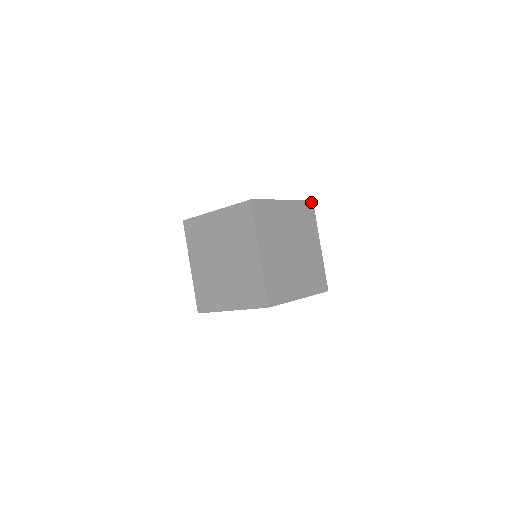
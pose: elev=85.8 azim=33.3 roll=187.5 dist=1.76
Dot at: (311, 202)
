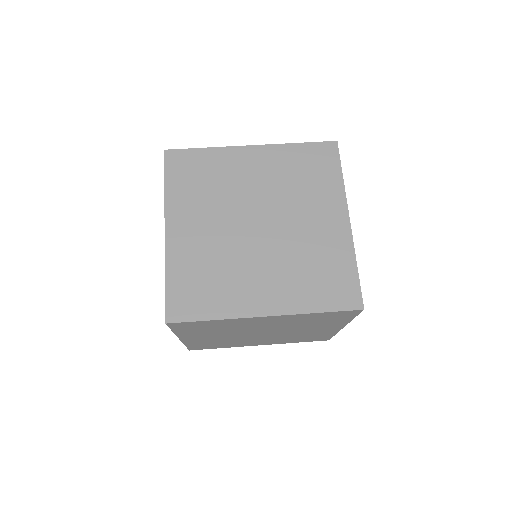
Dot at: (331, 145)
